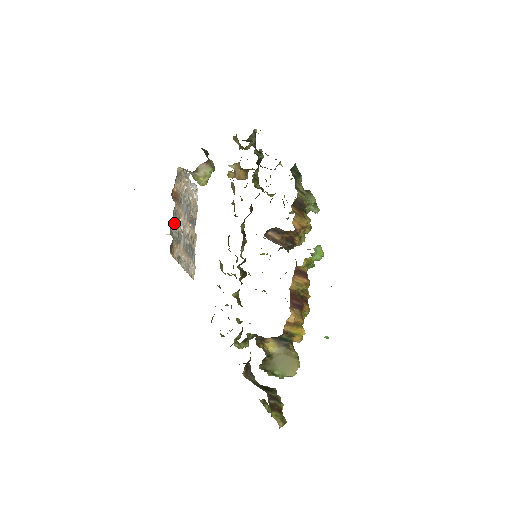
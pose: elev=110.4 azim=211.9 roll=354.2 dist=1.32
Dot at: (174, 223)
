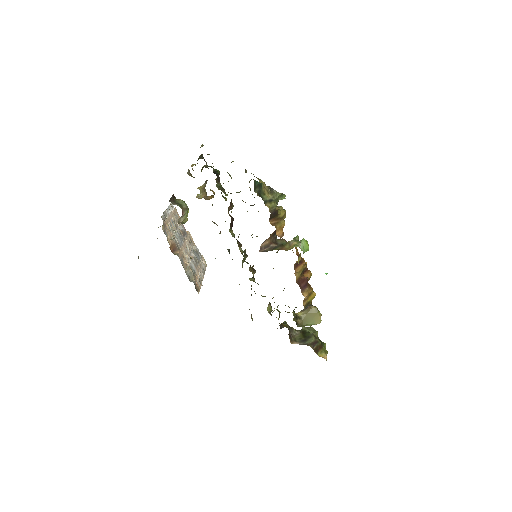
Dot at: (185, 268)
